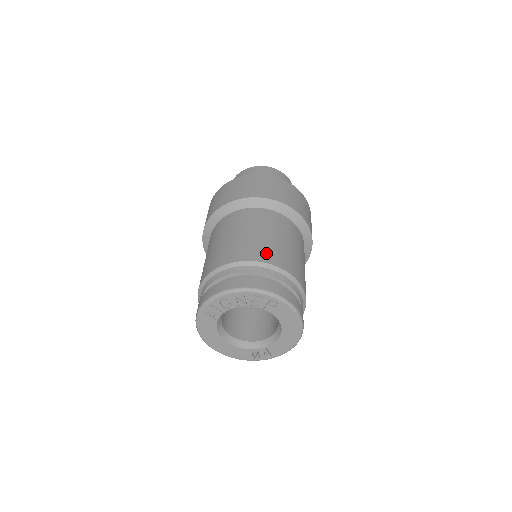
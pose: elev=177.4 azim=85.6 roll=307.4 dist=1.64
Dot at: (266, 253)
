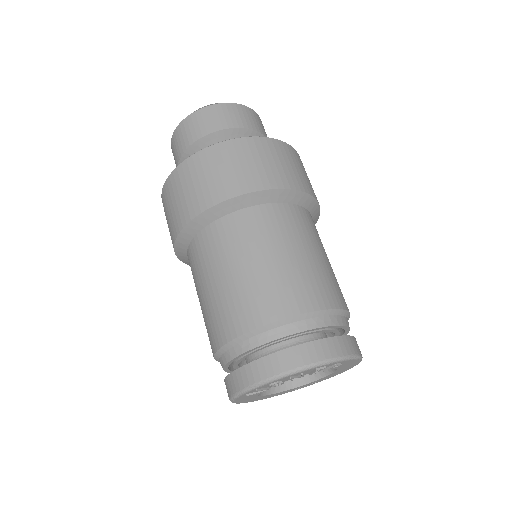
Dot at: (305, 293)
